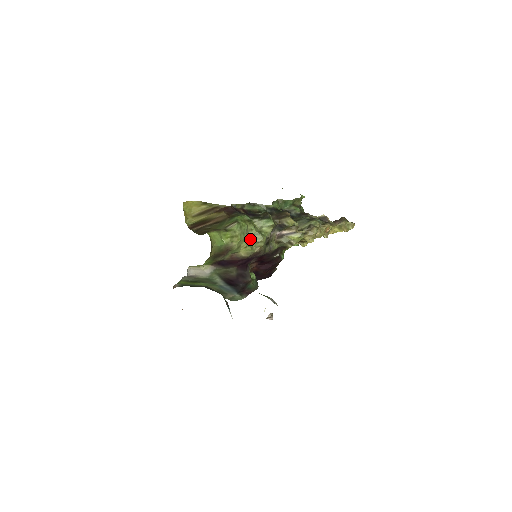
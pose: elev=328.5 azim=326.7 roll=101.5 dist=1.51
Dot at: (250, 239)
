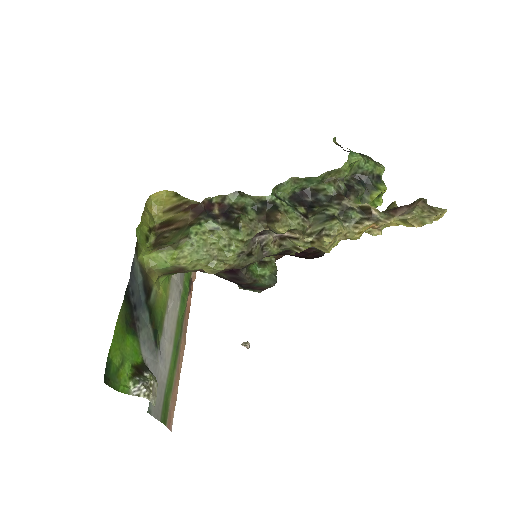
Dot at: (214, 254)
